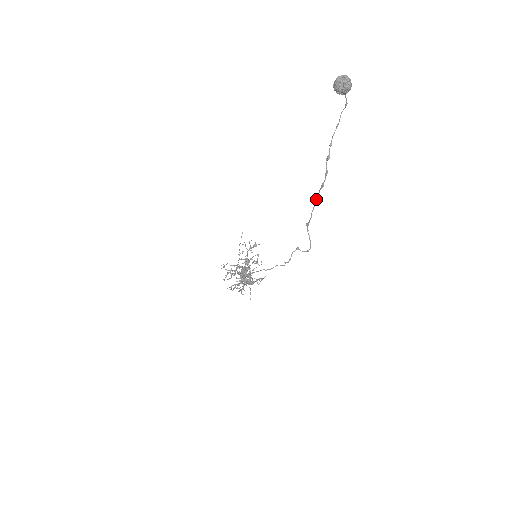
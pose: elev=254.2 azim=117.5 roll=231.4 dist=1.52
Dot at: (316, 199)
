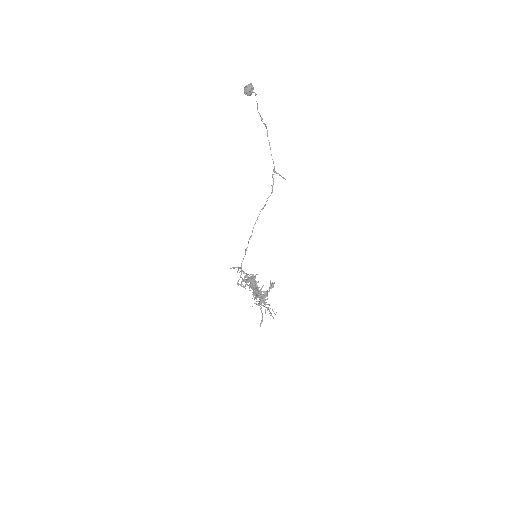
Dot at: occluded
